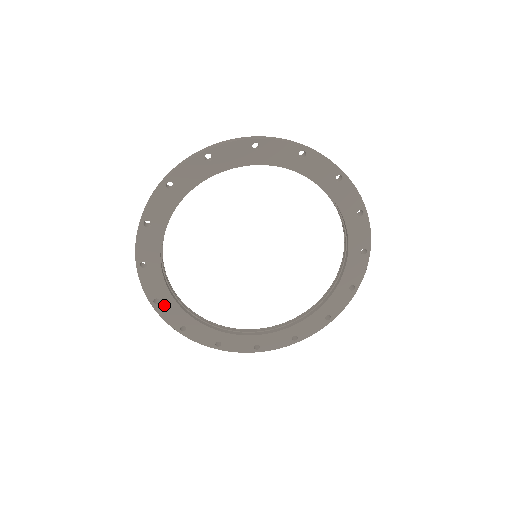
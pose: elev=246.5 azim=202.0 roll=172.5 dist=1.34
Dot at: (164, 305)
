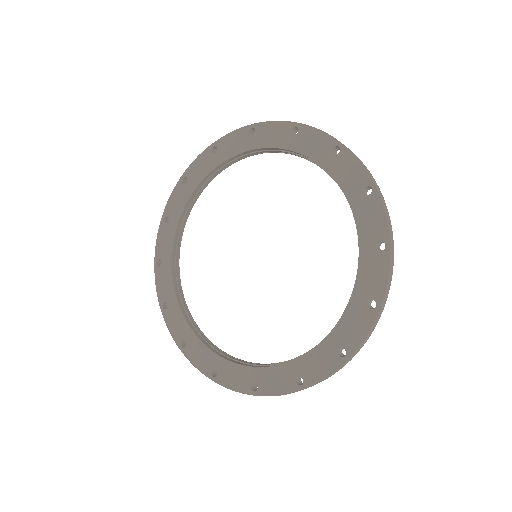
Dot at: (163, 270)
